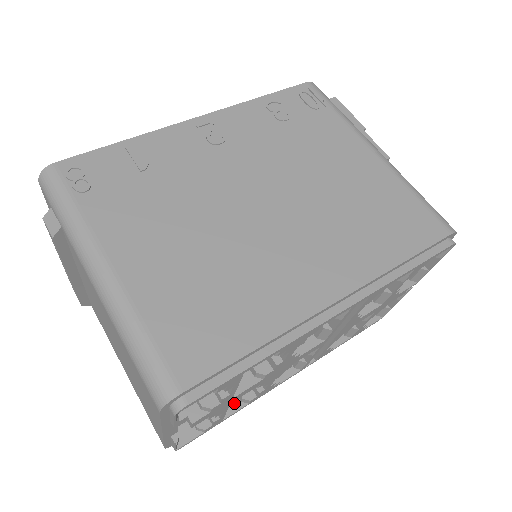
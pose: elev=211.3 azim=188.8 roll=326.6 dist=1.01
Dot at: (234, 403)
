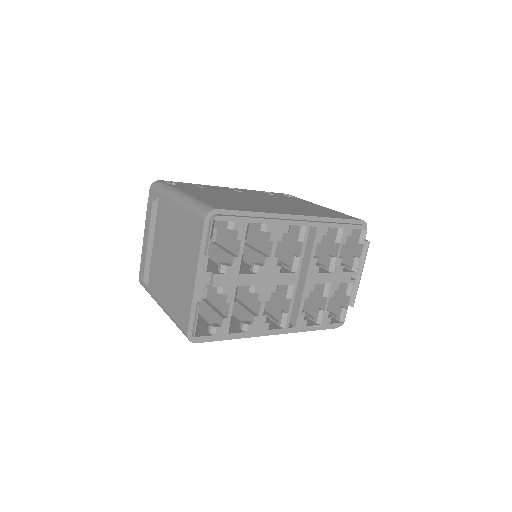
Dot at: (237, 330)
